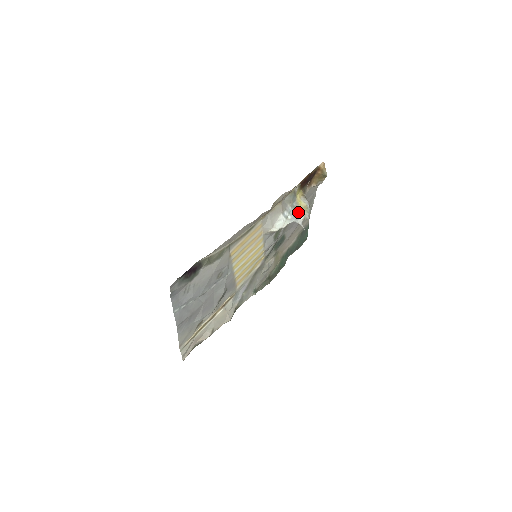
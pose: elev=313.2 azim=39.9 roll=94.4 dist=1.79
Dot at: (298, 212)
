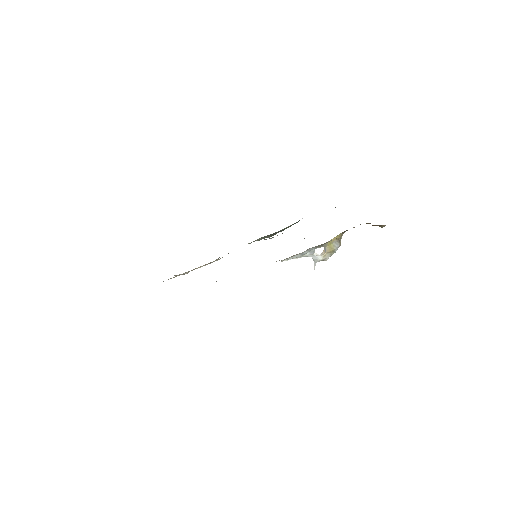
Dot at: occluded
